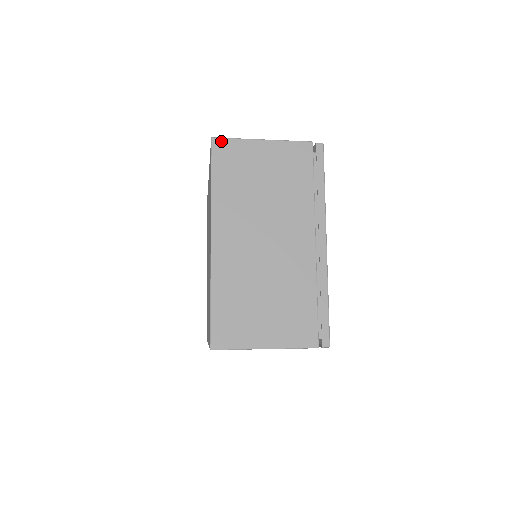
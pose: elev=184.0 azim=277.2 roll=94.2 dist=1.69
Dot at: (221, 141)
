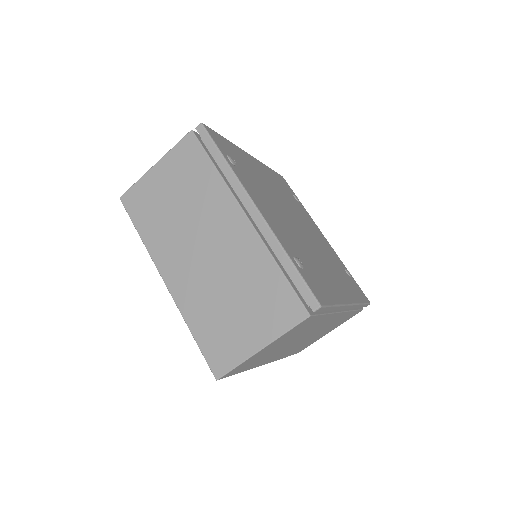
Dot at: occluded
